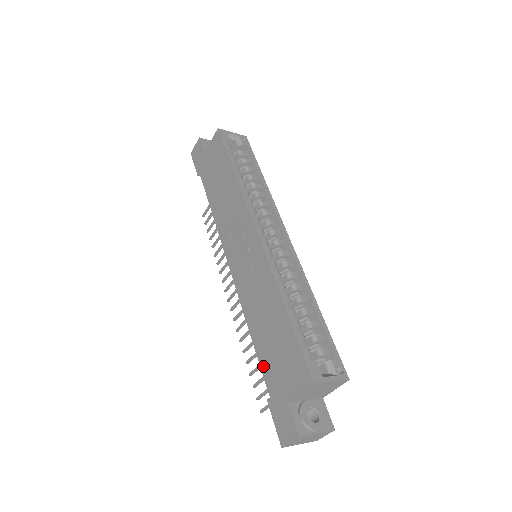
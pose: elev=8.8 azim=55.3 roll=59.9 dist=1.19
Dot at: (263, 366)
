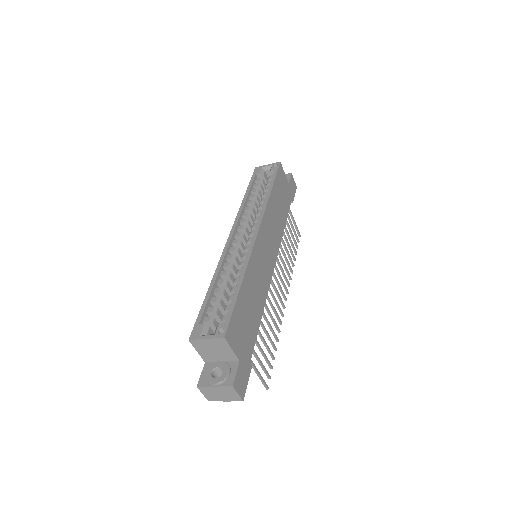
Dot at: occluded
